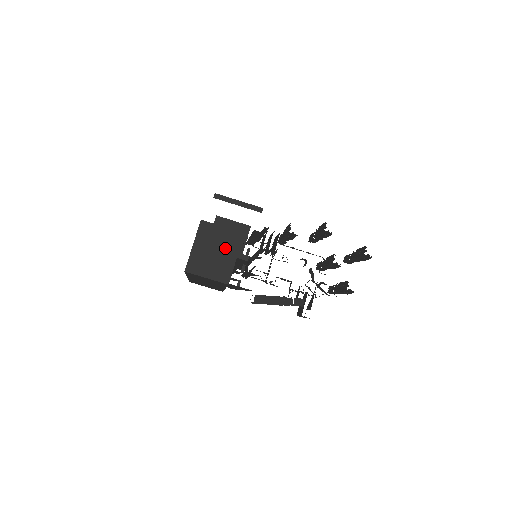
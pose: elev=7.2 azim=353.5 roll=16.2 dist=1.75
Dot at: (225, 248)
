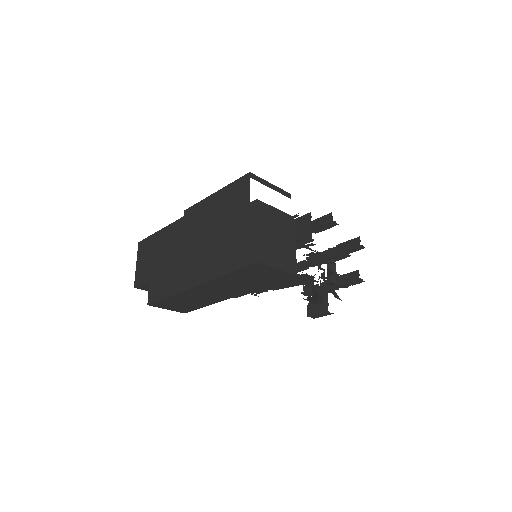
Dot at: (284, 234)
